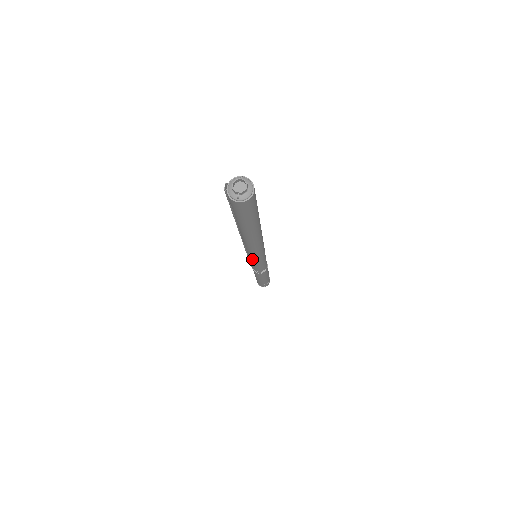
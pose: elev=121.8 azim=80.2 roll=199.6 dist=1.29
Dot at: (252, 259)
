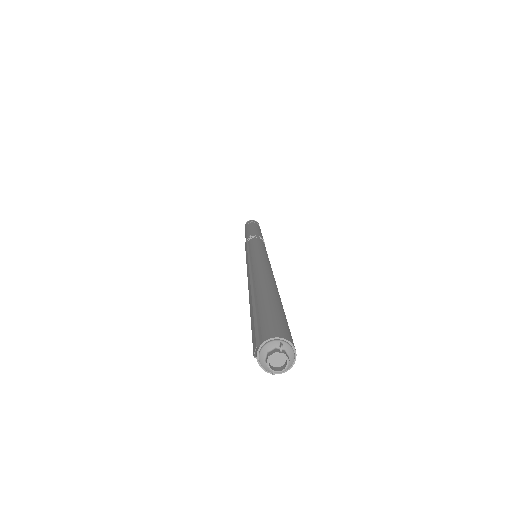
Dot at: occluded
